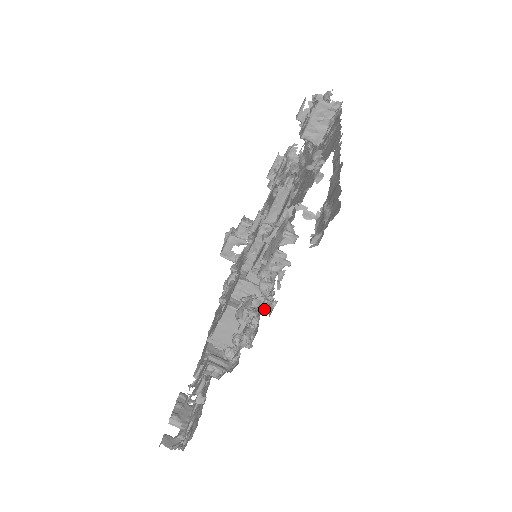
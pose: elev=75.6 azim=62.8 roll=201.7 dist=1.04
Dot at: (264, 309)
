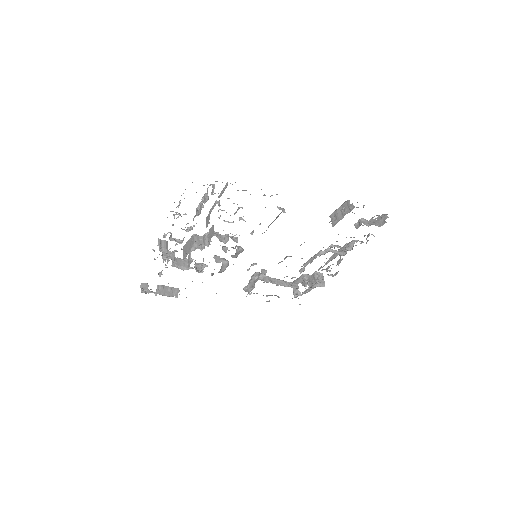
Dot at: occluded
